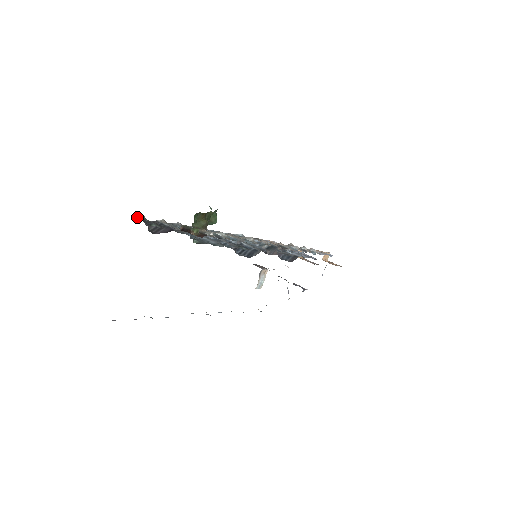
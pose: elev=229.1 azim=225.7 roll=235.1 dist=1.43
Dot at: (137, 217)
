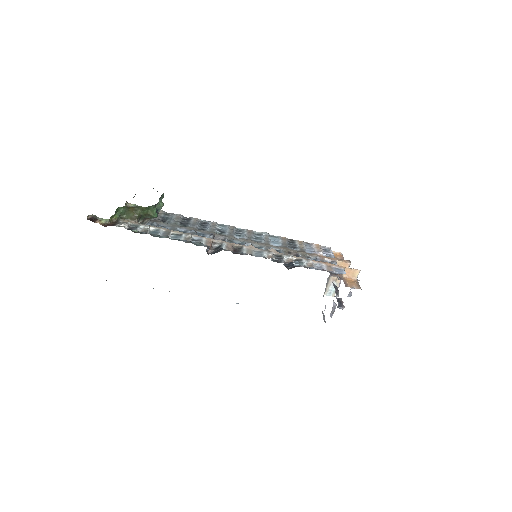
Dot at: (131, 206)
